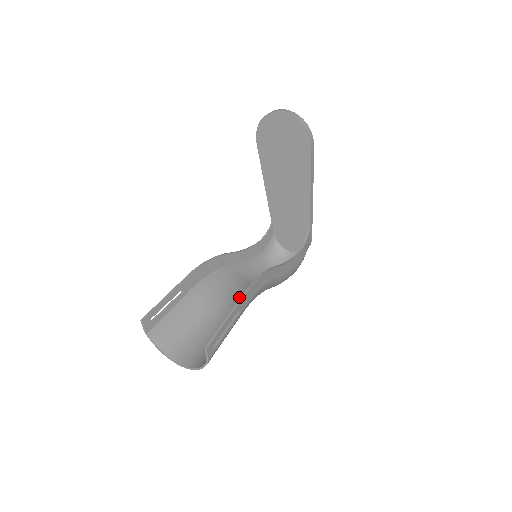
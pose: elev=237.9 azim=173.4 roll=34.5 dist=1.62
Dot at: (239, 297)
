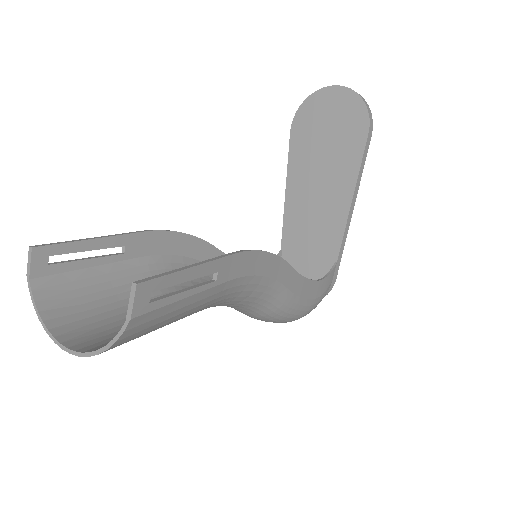
Dot at: occluded
